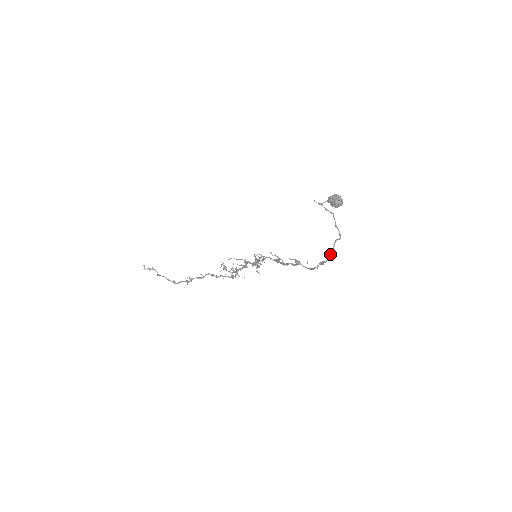
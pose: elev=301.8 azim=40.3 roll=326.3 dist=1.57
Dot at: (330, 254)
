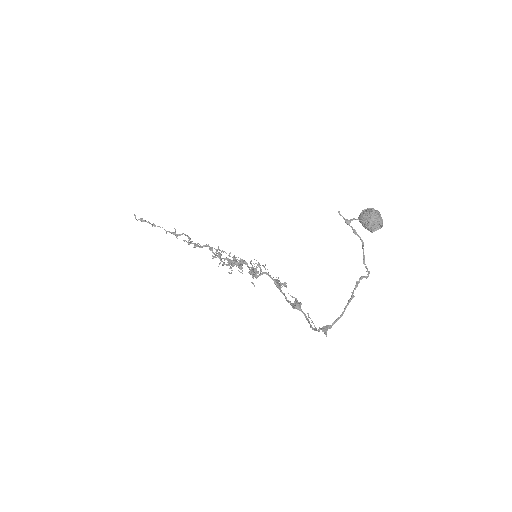
Dot at: occluded
